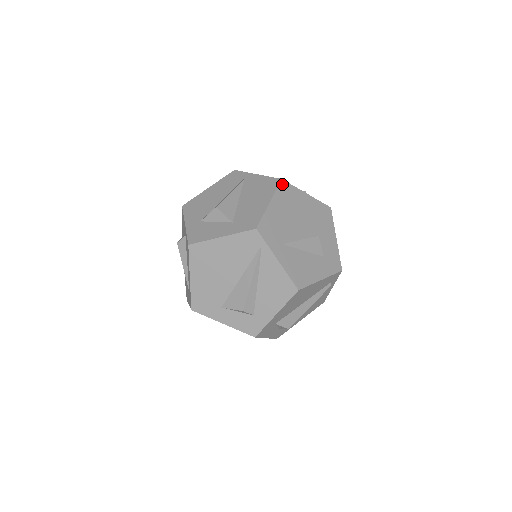
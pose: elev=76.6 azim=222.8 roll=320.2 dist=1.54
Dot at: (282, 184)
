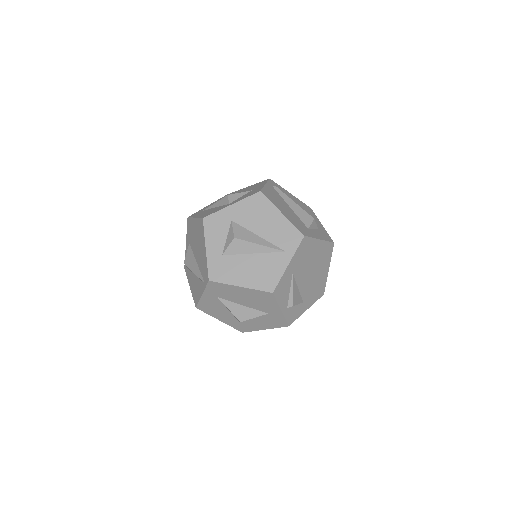
Dot at: (268, 293)
